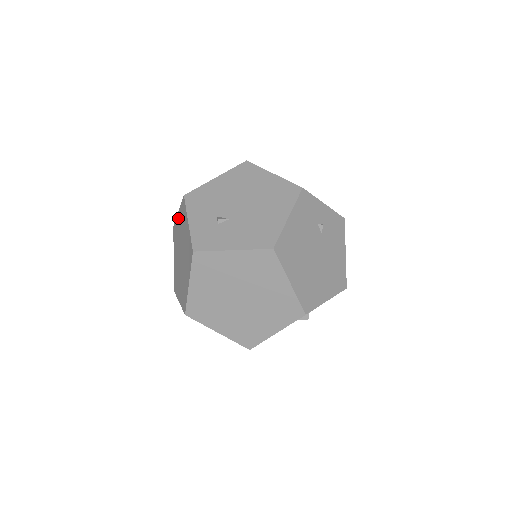
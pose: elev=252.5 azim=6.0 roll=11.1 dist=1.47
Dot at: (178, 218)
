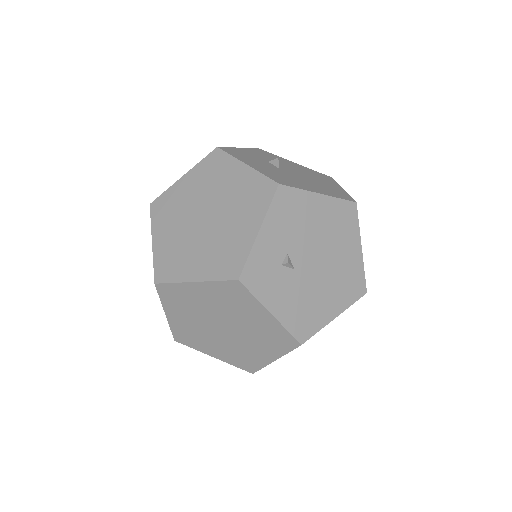
Dot at: (239, 170)
